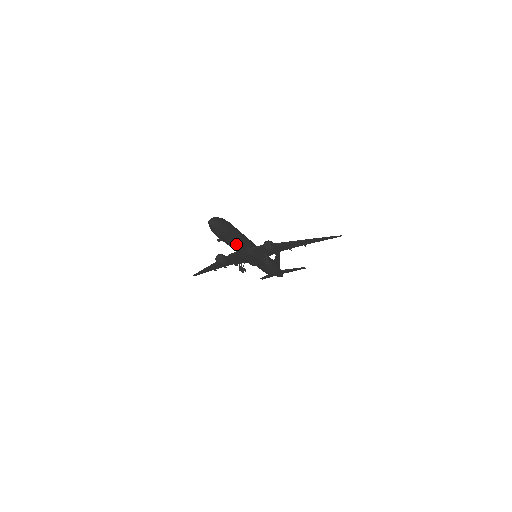
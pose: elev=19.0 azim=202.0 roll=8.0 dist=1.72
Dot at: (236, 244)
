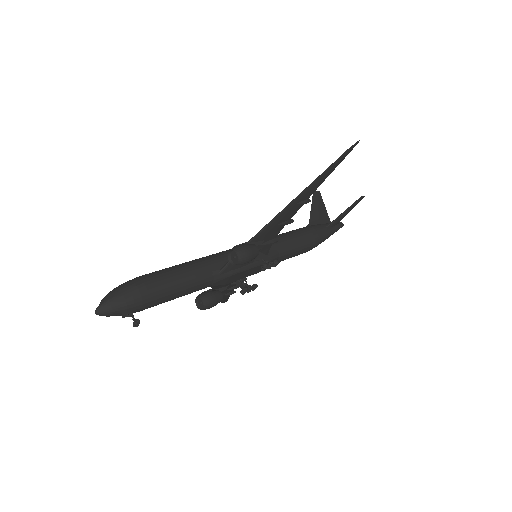
Dot at: (185, 291)
